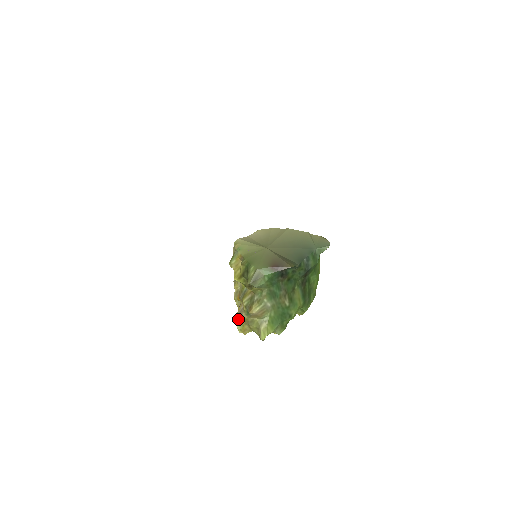
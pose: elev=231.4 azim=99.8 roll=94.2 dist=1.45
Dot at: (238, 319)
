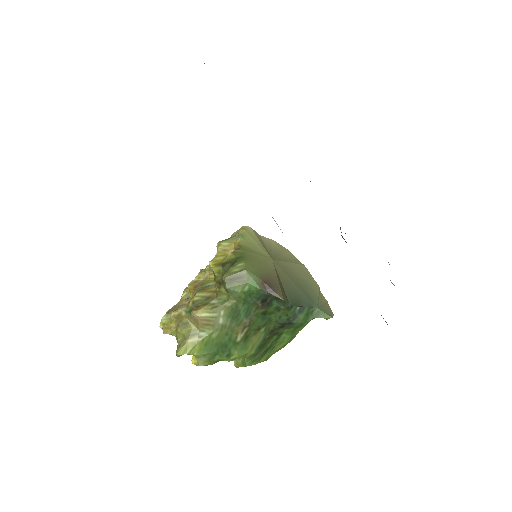
Dot at: (172, 310)
